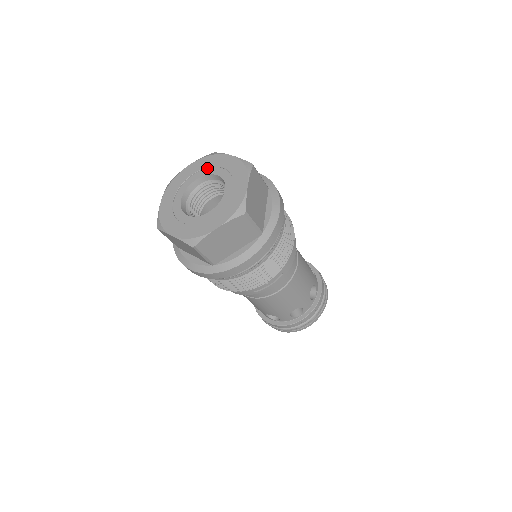
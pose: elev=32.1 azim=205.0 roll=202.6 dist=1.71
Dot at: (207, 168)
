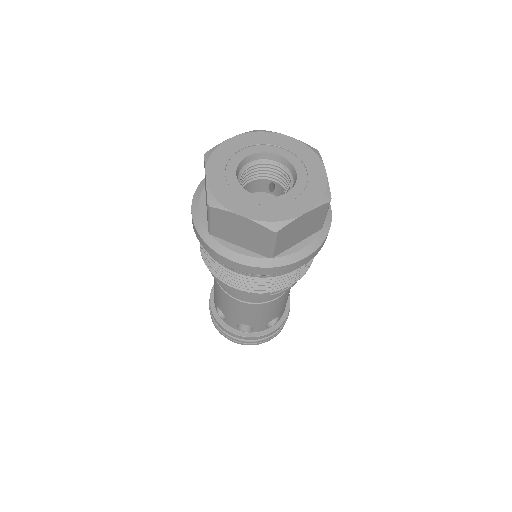
Dot at: (260, 145)
